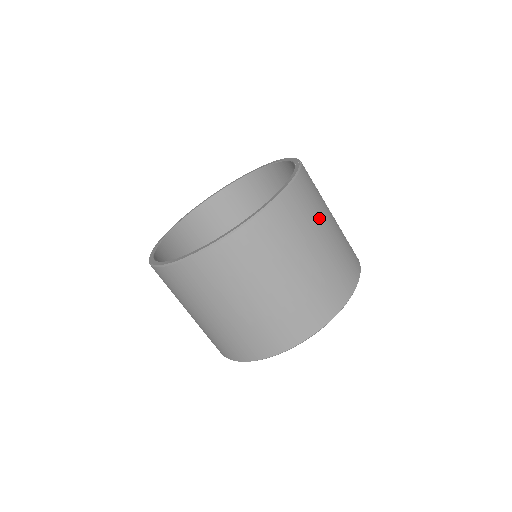
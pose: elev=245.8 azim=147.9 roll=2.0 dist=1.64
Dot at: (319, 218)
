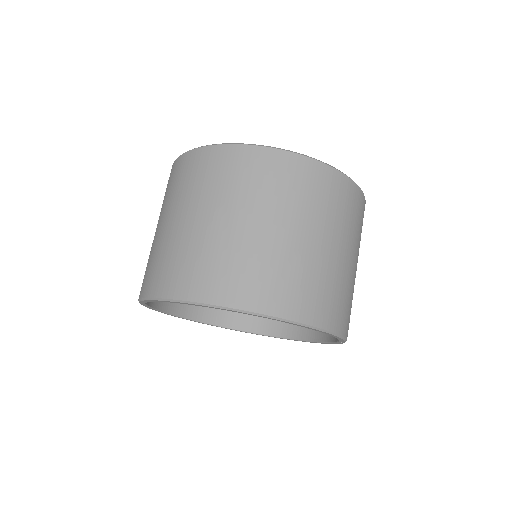
Dot at: (354, 239)
